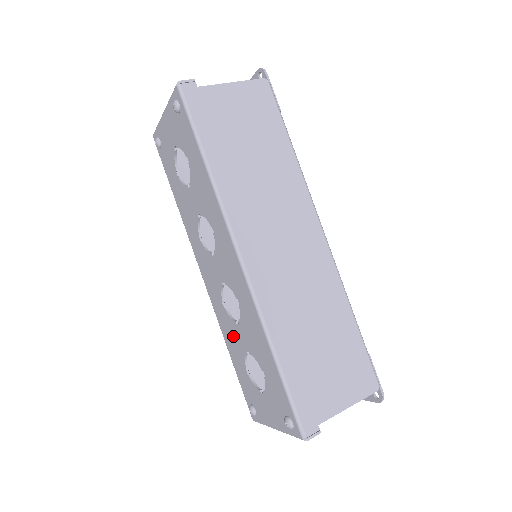
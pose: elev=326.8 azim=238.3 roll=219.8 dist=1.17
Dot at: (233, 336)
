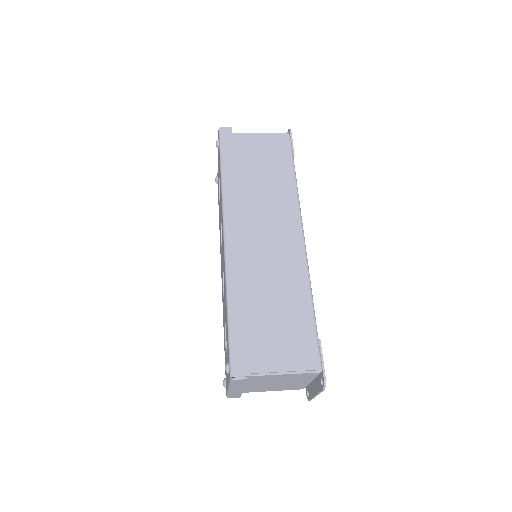
Dot at: occluded
